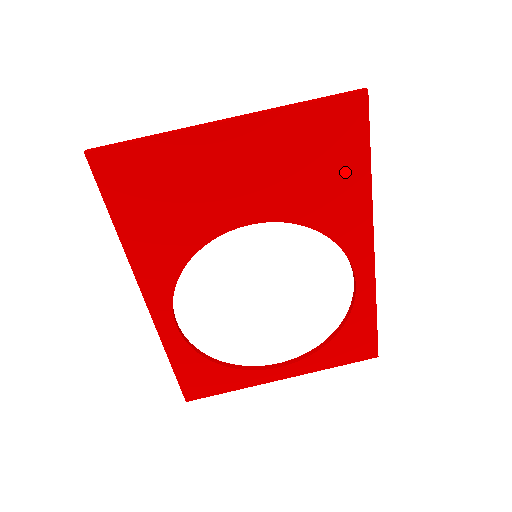
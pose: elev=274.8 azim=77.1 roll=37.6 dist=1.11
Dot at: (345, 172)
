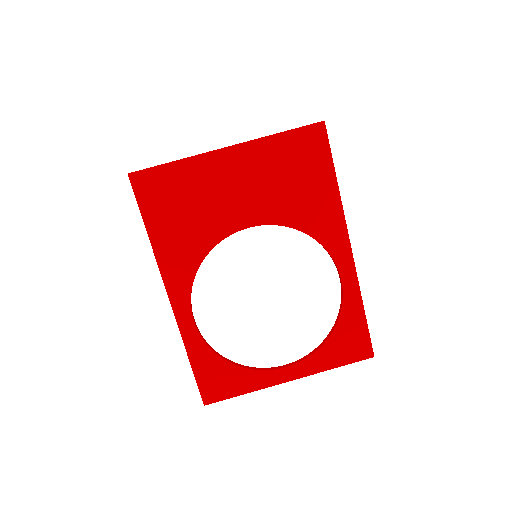
Dot at: (317, 183)
